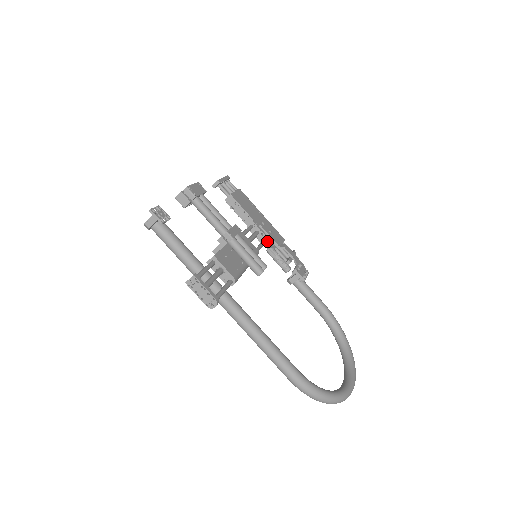
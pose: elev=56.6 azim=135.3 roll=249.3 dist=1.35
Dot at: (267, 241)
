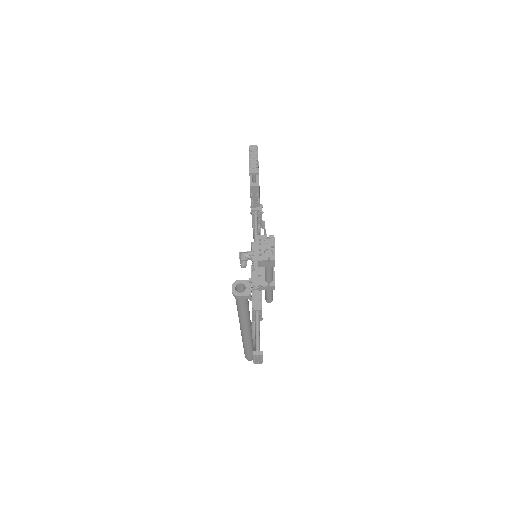
Dot at: occluded
